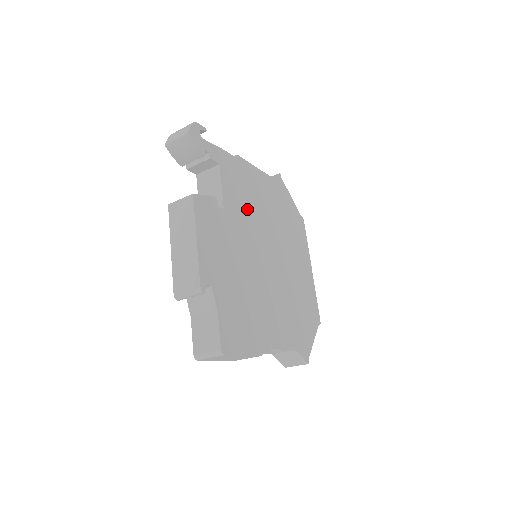
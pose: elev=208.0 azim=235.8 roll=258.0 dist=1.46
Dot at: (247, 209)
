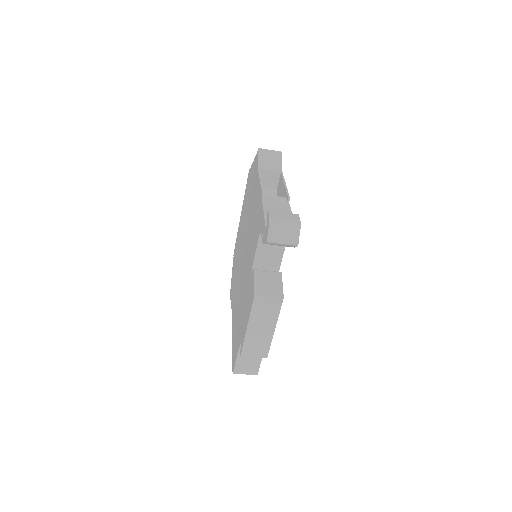
Dot at: occluded
